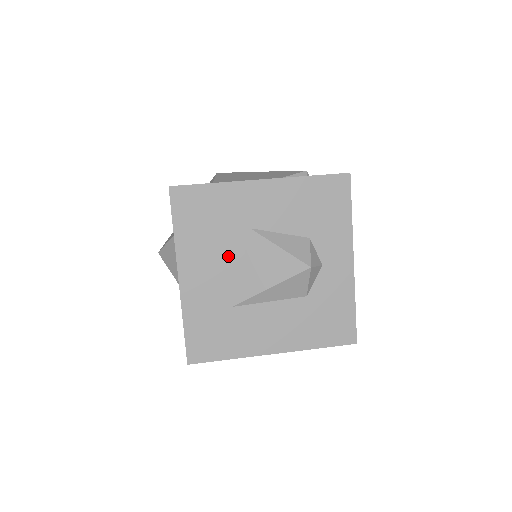
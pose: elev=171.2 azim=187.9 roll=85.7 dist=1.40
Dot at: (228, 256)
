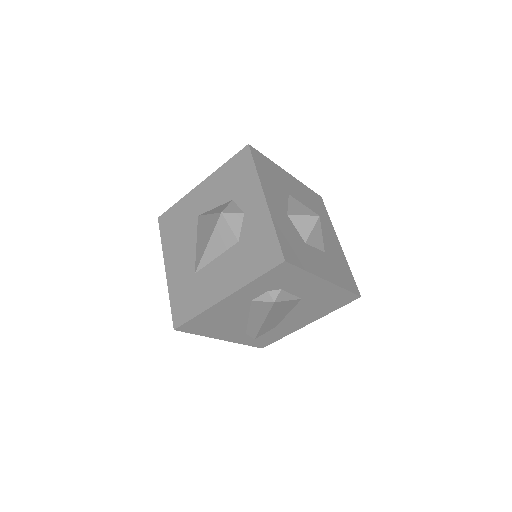
Dot at: (189, 240)
